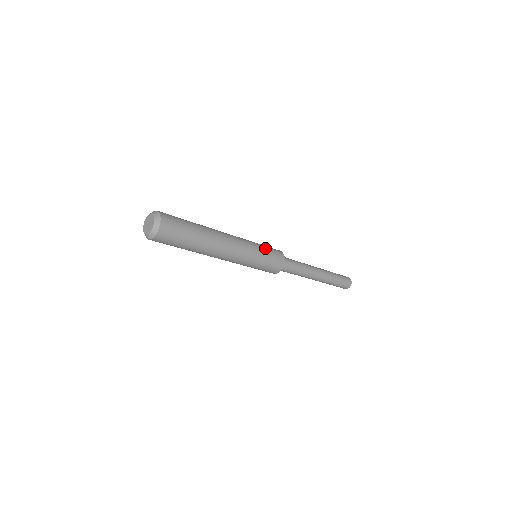
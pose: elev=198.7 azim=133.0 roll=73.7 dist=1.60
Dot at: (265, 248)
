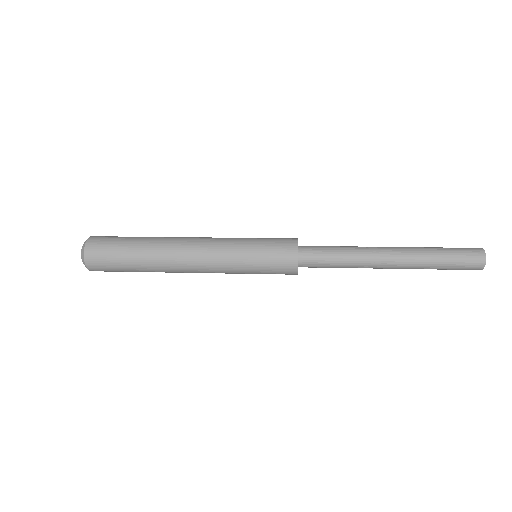
Dot at: (259, 239)
